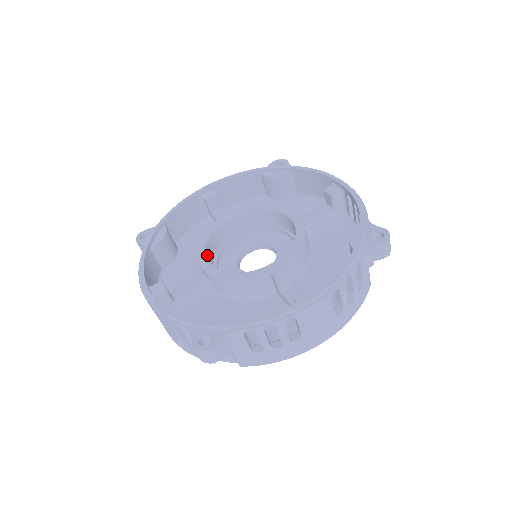
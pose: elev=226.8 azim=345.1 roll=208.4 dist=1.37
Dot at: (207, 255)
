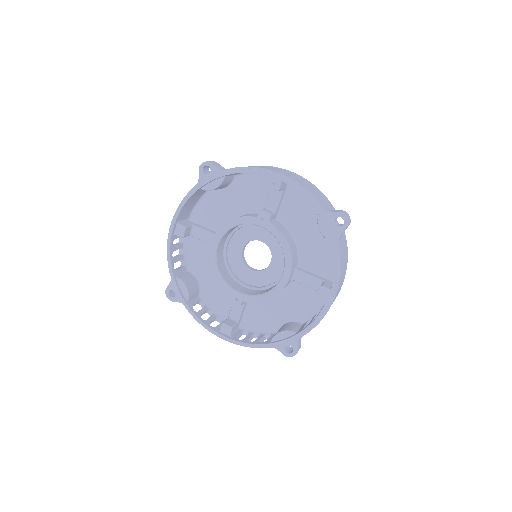
Dot at: (223, 237)
